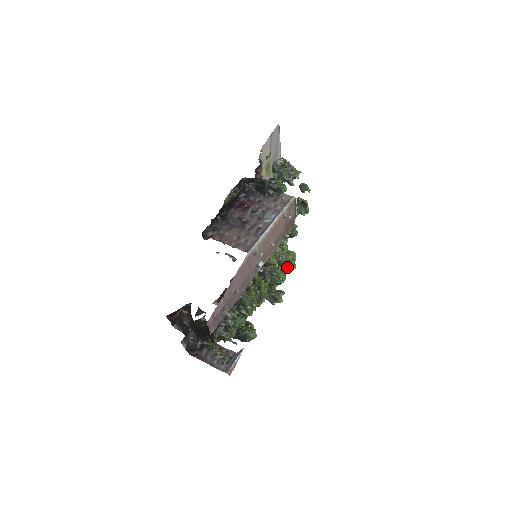
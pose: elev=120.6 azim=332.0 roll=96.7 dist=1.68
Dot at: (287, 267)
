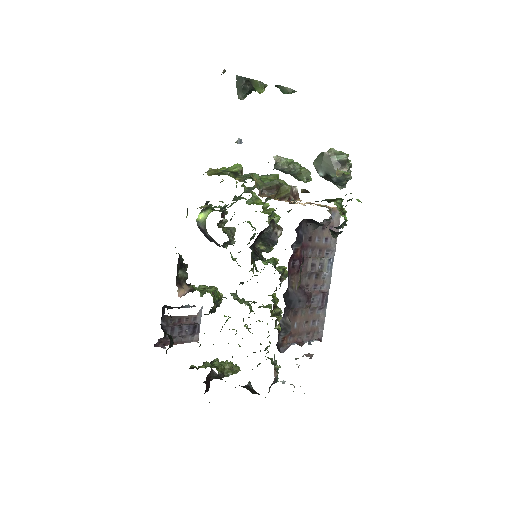
Dot at: occluded
